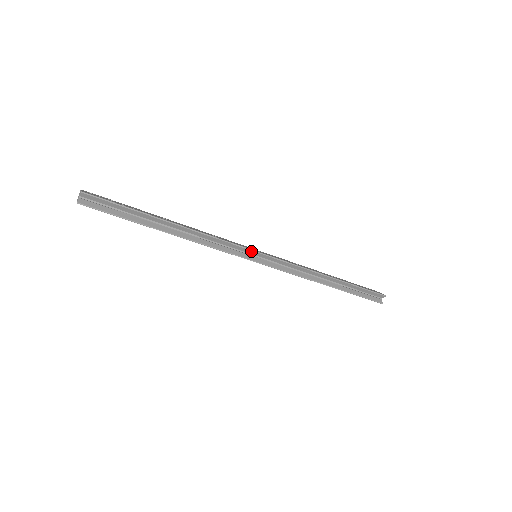
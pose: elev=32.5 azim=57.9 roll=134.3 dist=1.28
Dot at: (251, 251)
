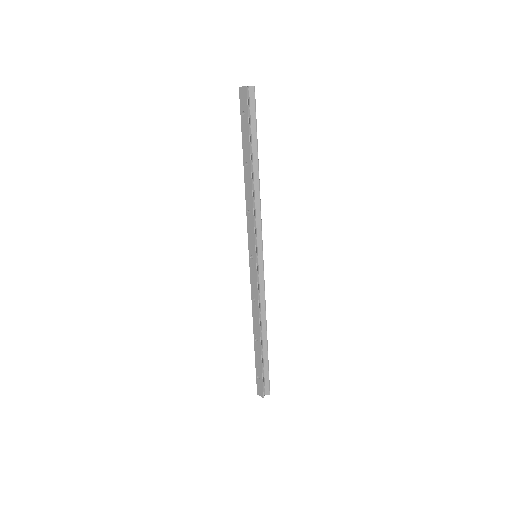
Dot at: (261, 247)
